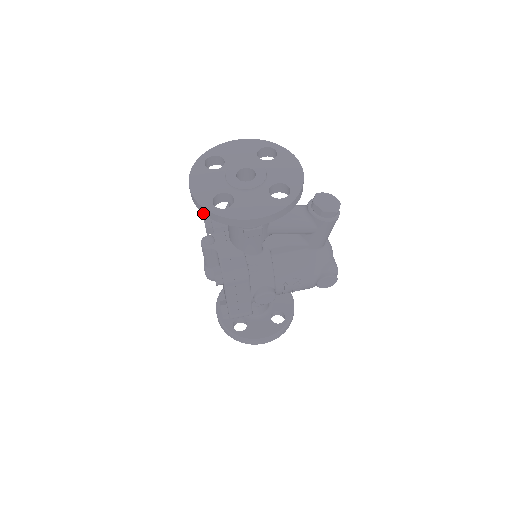
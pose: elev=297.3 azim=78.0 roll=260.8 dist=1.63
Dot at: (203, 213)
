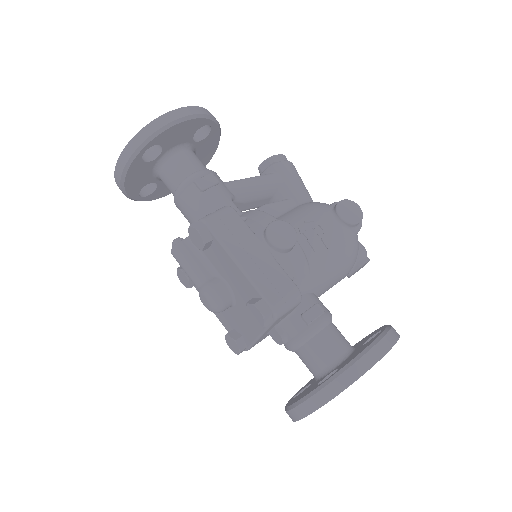
Dot at: (129, 157)
